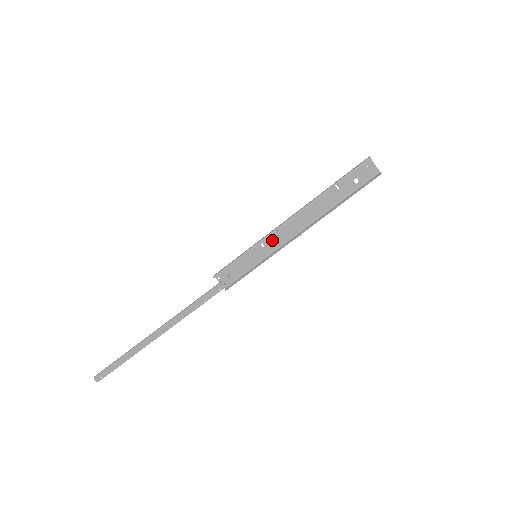
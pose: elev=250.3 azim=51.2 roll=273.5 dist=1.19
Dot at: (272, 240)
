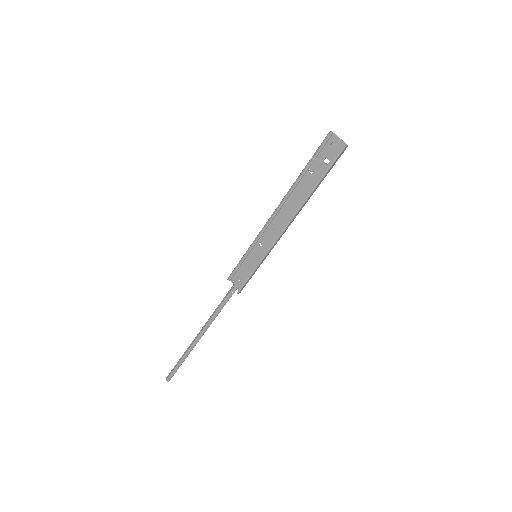
Dot at: (267, 238)
